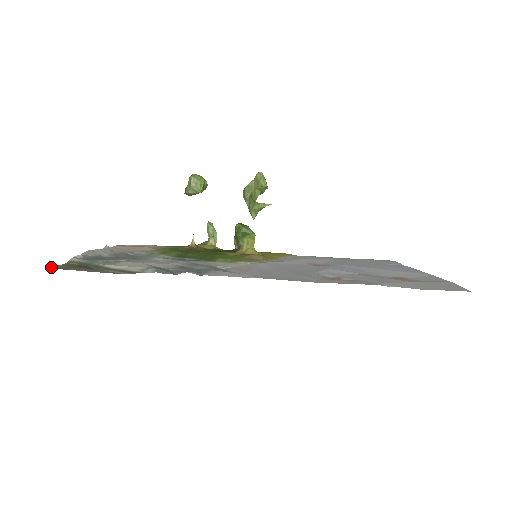
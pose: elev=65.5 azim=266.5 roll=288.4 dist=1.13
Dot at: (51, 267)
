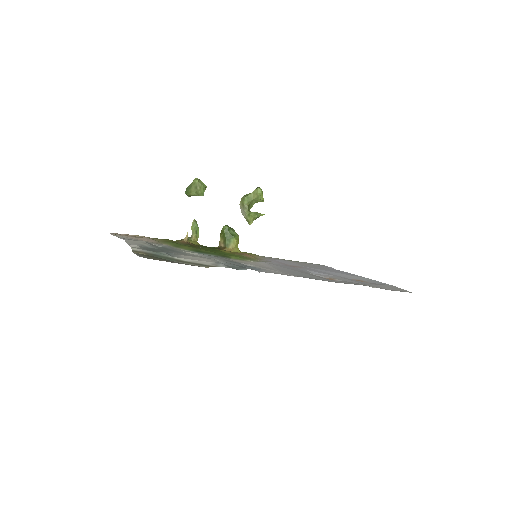
Dot at: (140, 256)
